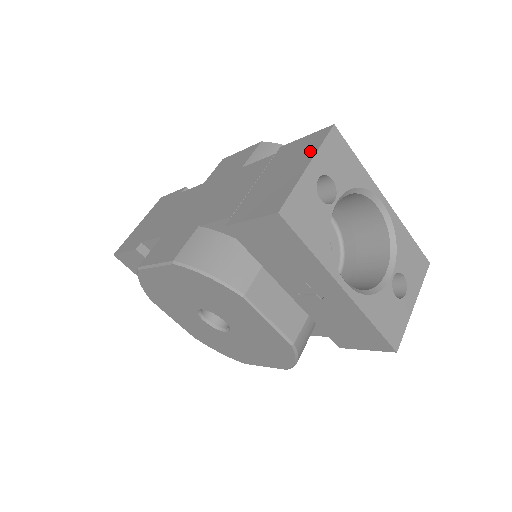
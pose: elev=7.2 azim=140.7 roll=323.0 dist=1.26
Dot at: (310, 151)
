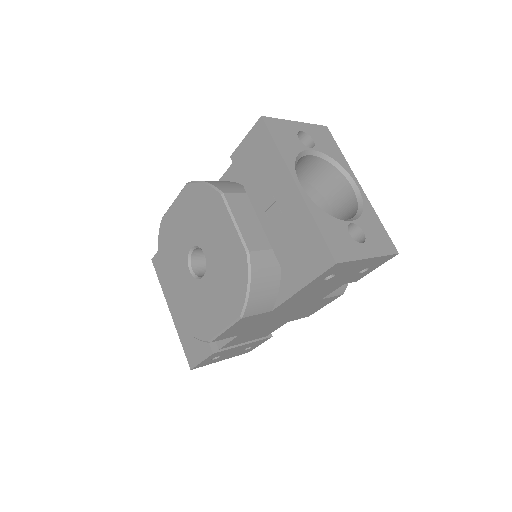
Dot at: occluded
